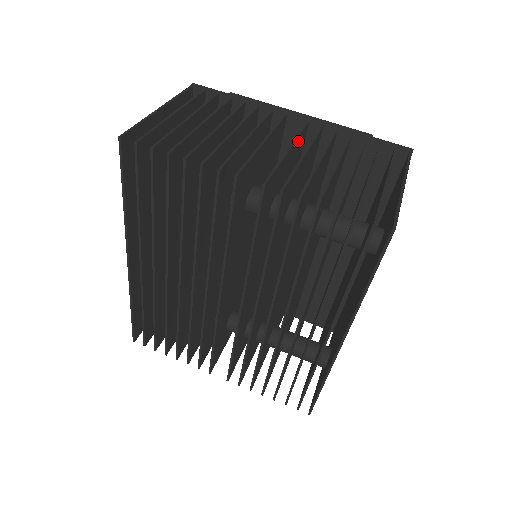
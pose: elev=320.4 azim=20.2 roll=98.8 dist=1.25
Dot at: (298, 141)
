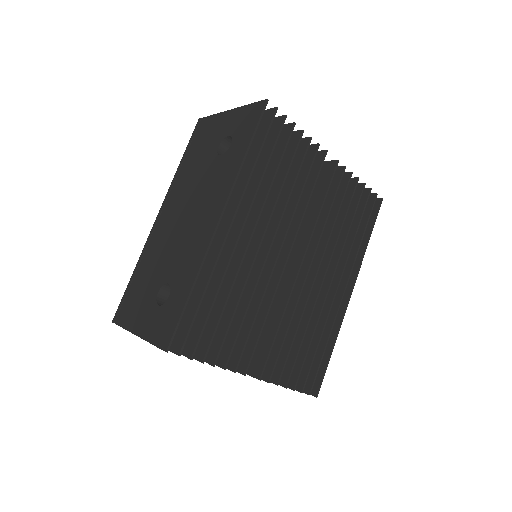
Dot at: occluded
